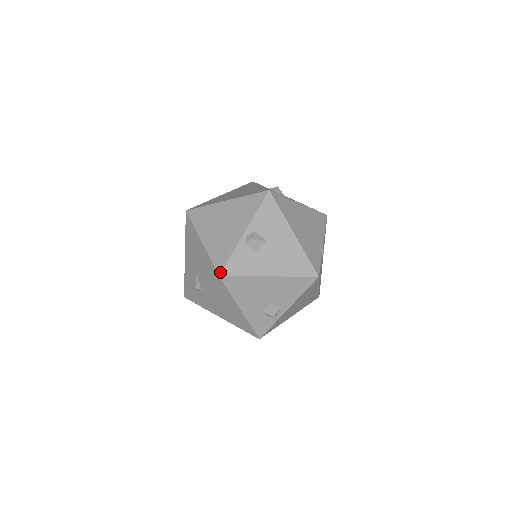
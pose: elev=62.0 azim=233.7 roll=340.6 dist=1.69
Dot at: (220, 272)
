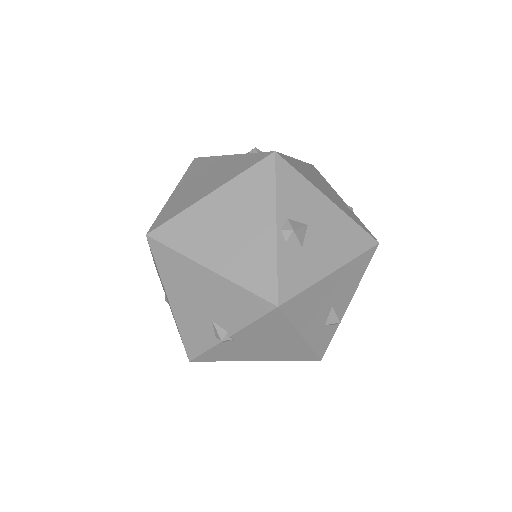
Dot at: (276, 300)
